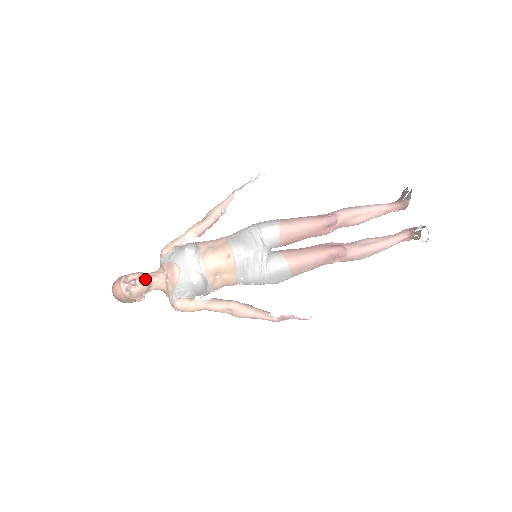
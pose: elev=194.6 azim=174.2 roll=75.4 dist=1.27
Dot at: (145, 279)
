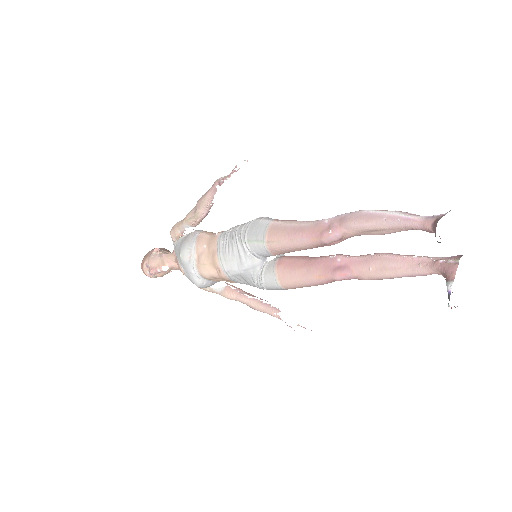
Dot at: (160, 270)
